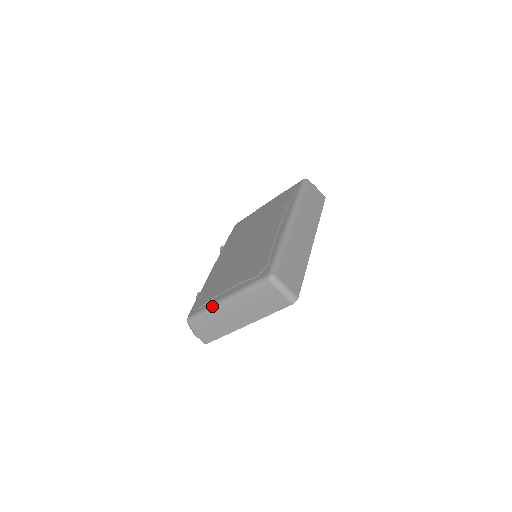
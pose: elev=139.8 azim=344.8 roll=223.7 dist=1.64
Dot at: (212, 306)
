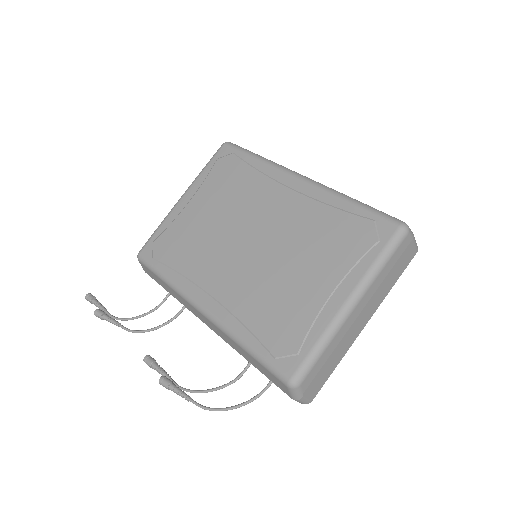
Dot at: (333, 327)
